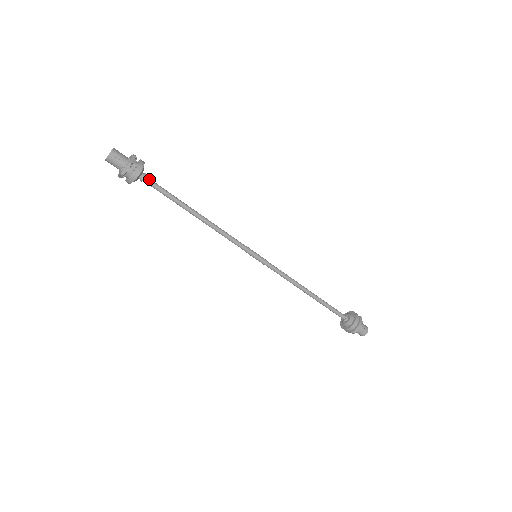
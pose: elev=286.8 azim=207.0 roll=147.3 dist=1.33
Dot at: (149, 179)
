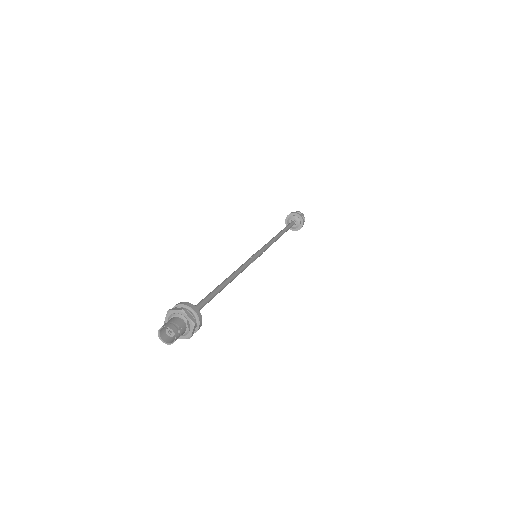
Dot at: occluded
